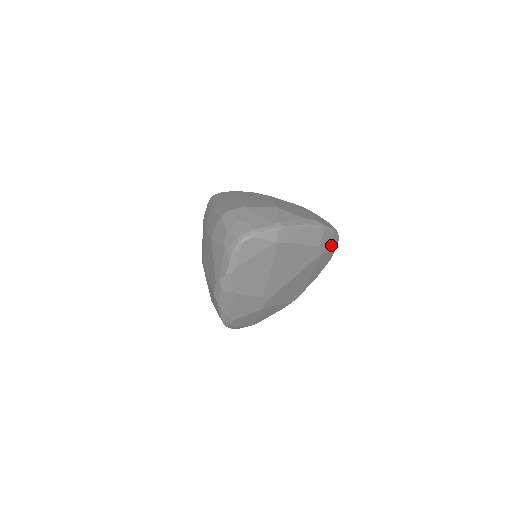
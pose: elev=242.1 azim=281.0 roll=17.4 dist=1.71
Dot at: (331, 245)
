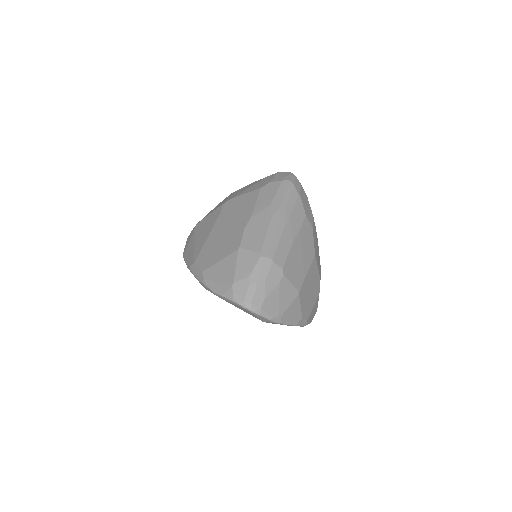
Dot at: occluded
